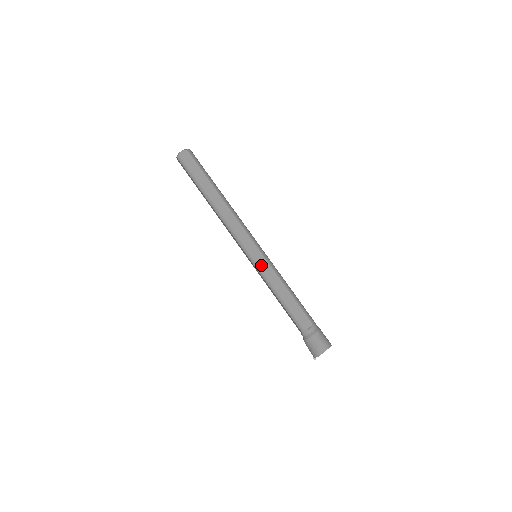
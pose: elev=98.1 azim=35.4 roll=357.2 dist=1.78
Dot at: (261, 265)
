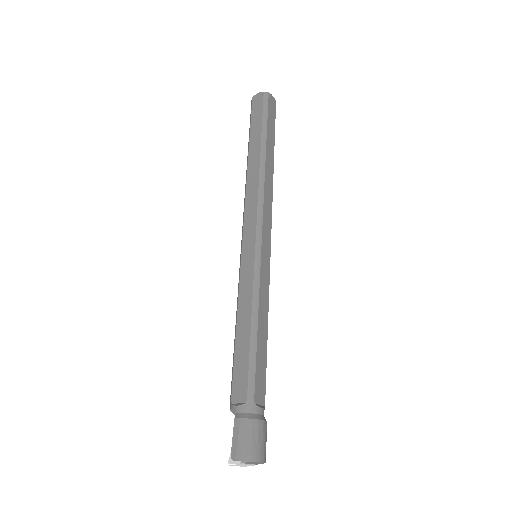
Dot at: (263, 268)
